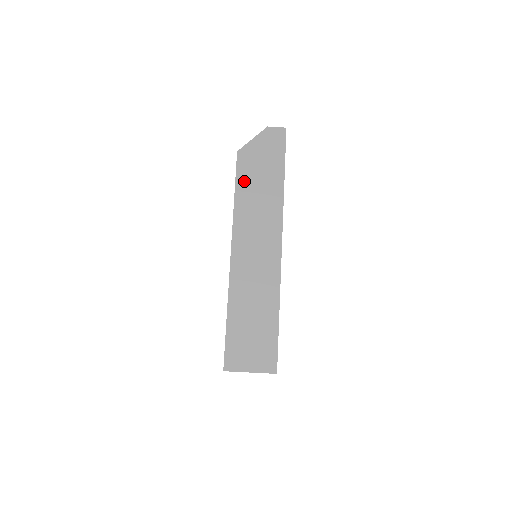
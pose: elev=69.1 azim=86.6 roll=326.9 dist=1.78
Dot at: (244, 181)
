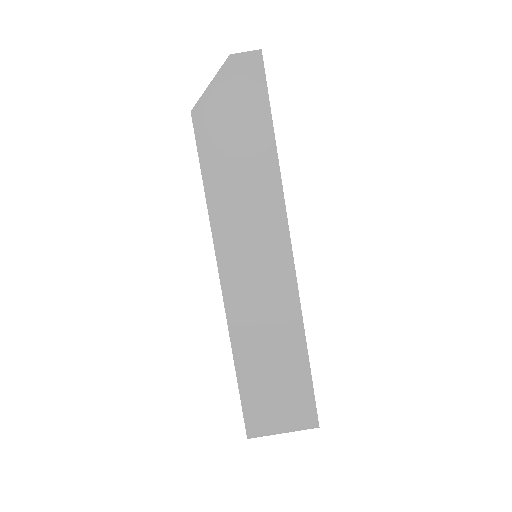
Dot at: (213, 161)
